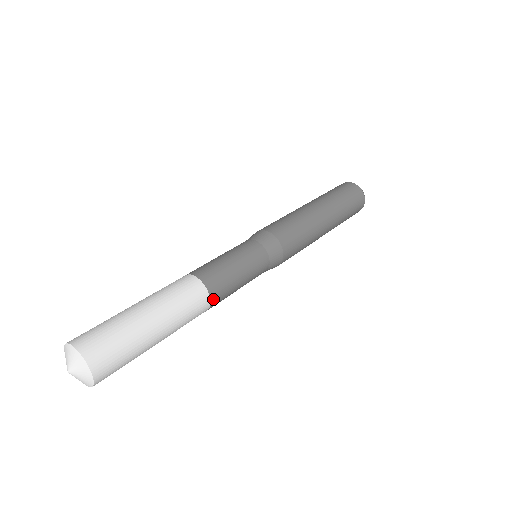
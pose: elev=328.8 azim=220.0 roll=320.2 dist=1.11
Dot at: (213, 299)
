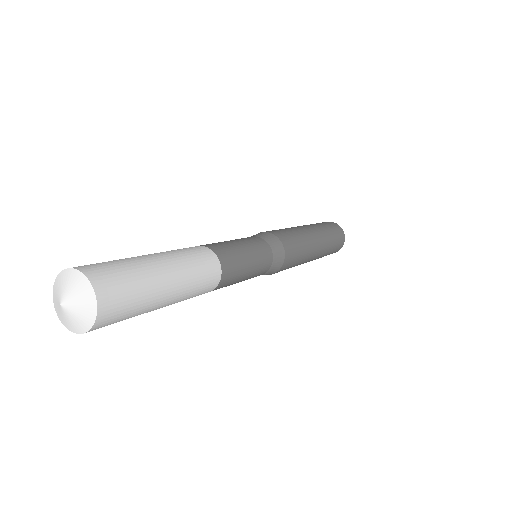
Dot at: (220, 257)
